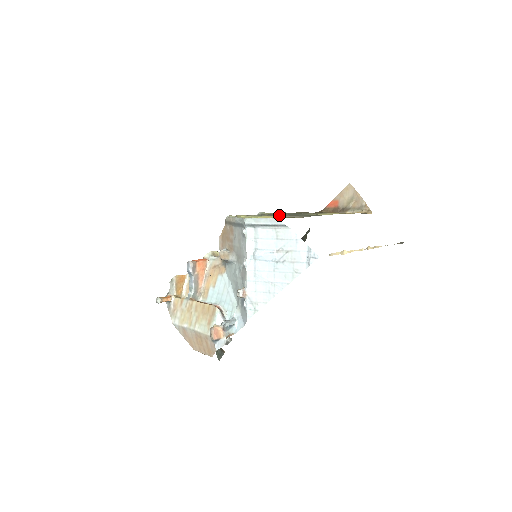
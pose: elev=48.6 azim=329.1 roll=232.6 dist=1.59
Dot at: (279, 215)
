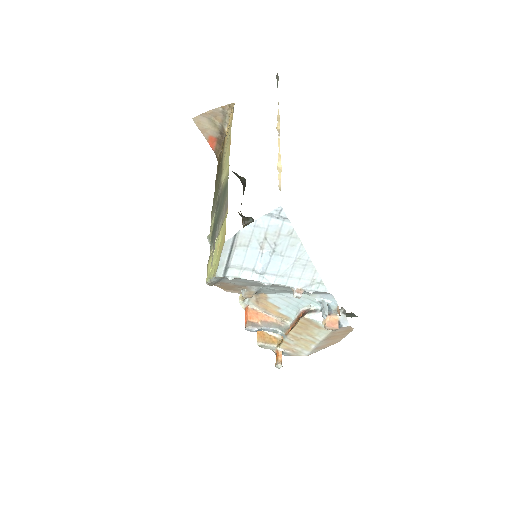
Dot at: (217, 225)
